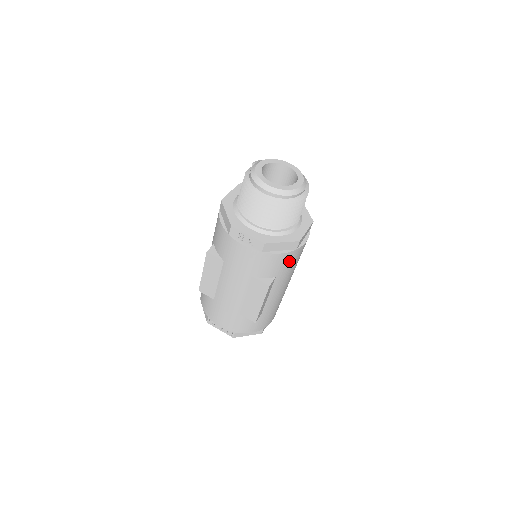
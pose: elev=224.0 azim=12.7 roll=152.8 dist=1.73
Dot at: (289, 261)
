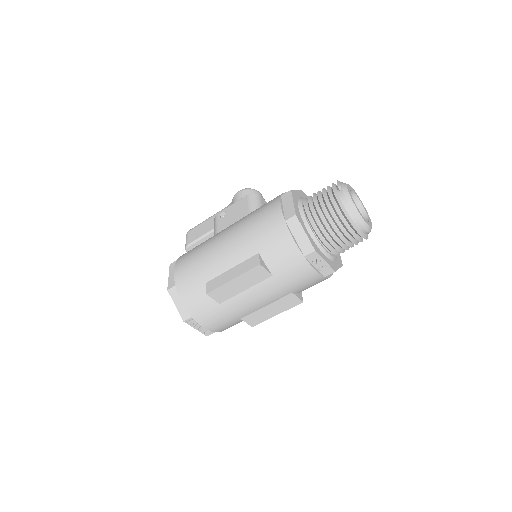
Dot at: occluded
